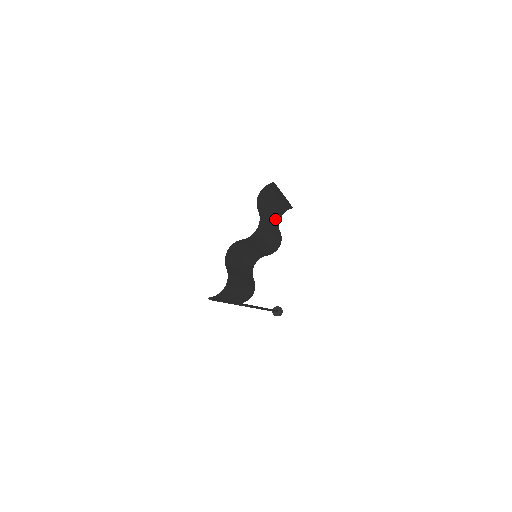
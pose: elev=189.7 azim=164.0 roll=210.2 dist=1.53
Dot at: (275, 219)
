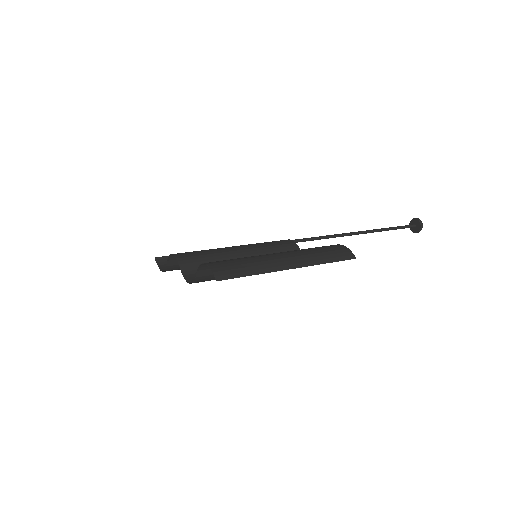
Dot at: occluded
